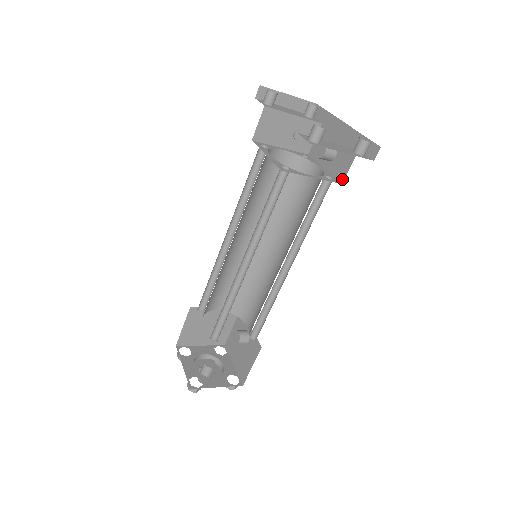
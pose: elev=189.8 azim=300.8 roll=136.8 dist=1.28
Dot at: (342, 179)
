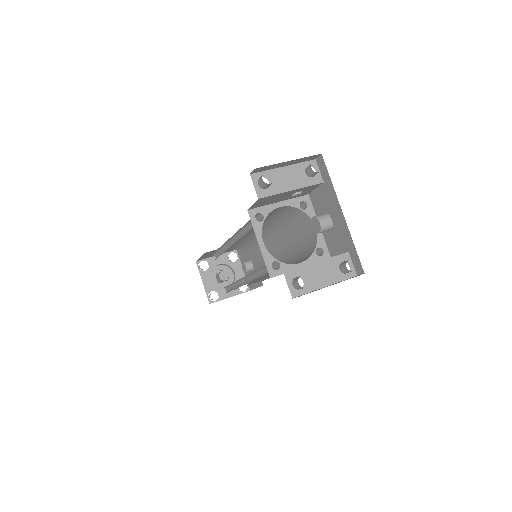
Dot at: (332, 255)
